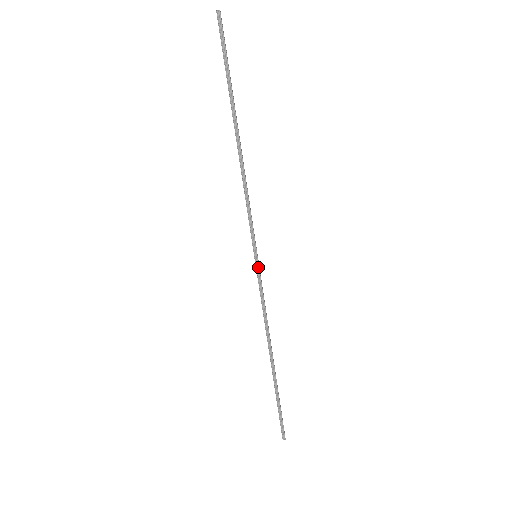
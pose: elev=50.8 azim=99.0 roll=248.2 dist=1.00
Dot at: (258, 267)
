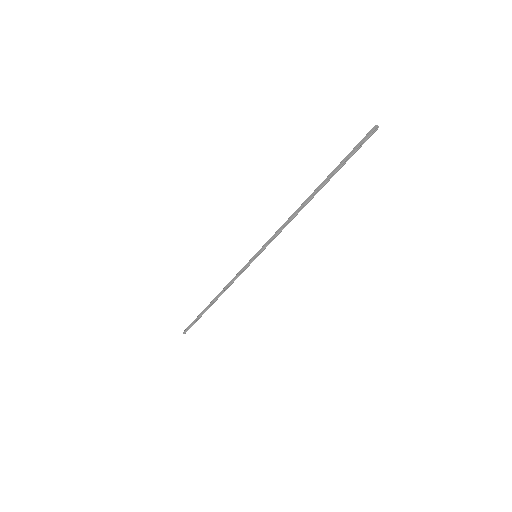
Dot at: occluded
